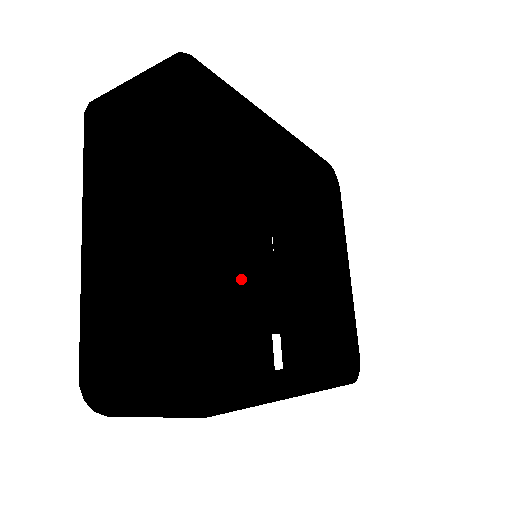
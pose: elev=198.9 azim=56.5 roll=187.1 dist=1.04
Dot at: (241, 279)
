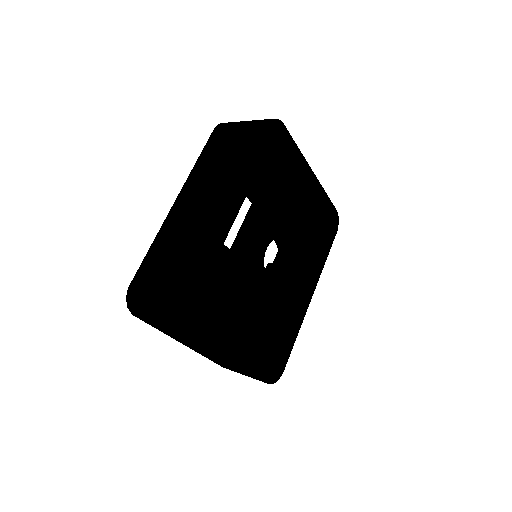
Dot at: (267, 320)
